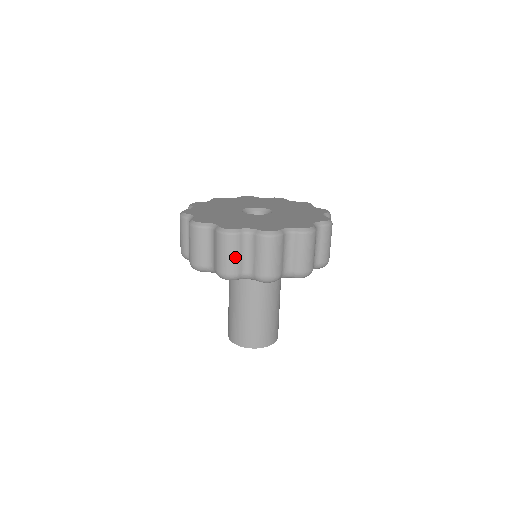
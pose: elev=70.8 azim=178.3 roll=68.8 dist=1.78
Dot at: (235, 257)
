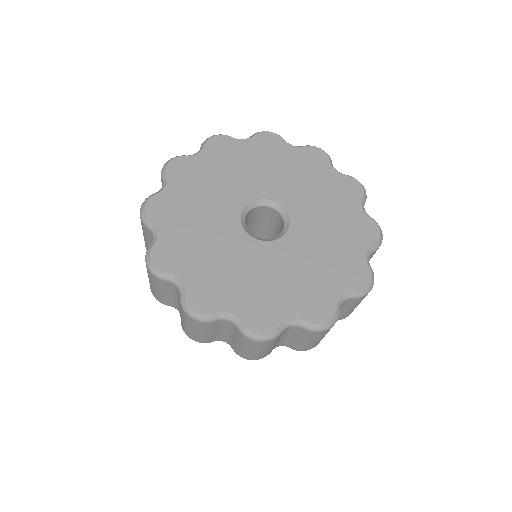
Dot at: occluded
